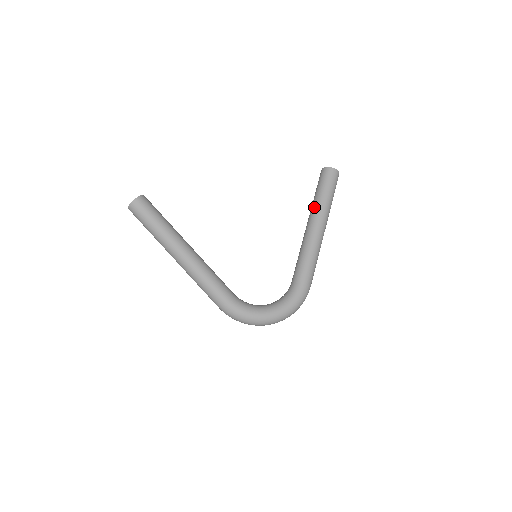
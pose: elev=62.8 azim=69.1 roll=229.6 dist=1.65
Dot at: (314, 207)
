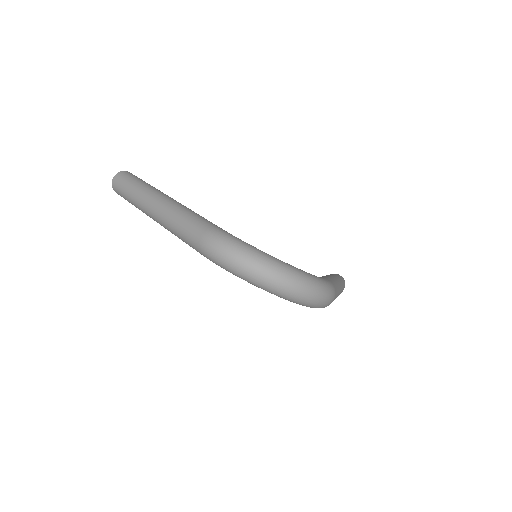
Dot at: occluded
